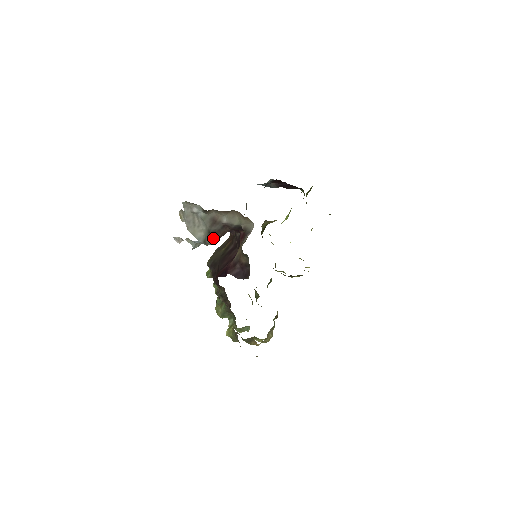
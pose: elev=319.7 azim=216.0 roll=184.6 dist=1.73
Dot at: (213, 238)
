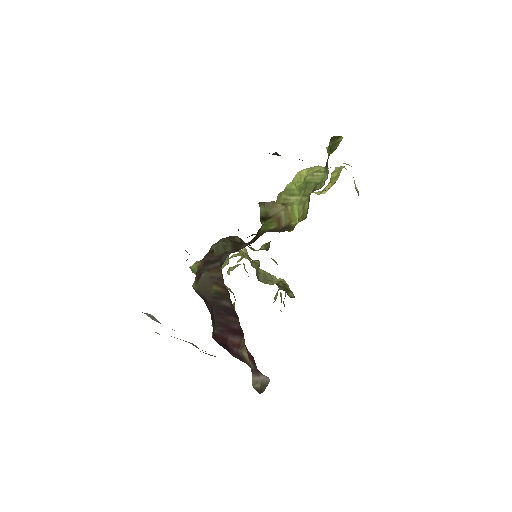
Dot at: occluded
